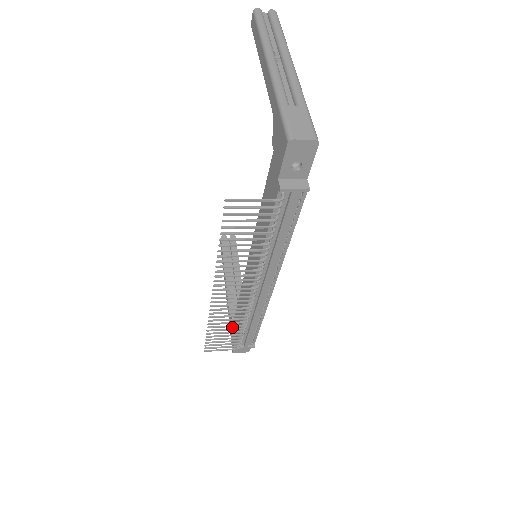
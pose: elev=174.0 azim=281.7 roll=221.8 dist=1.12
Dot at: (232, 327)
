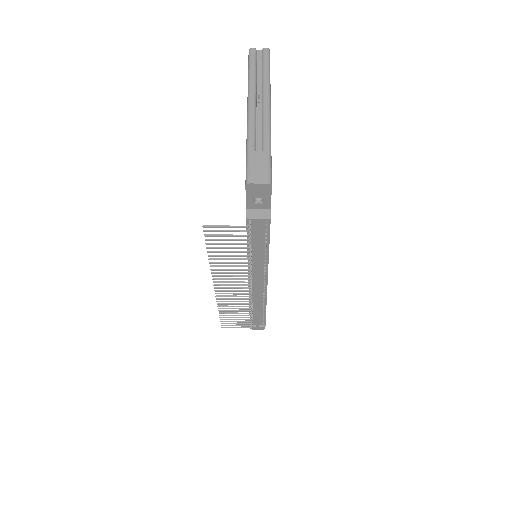
Dot at: occluded
